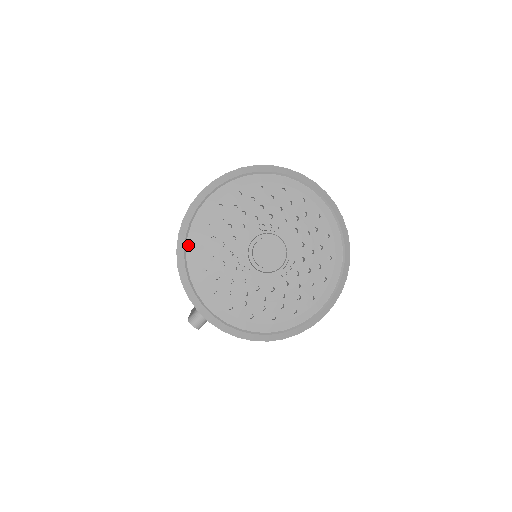
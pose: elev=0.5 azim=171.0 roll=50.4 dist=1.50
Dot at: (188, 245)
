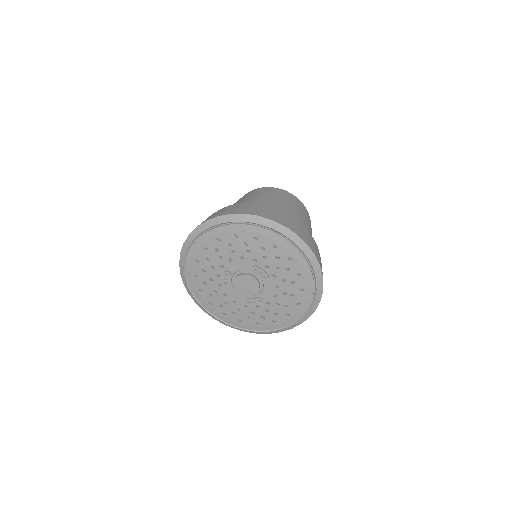
Dot at: (198, 240)
